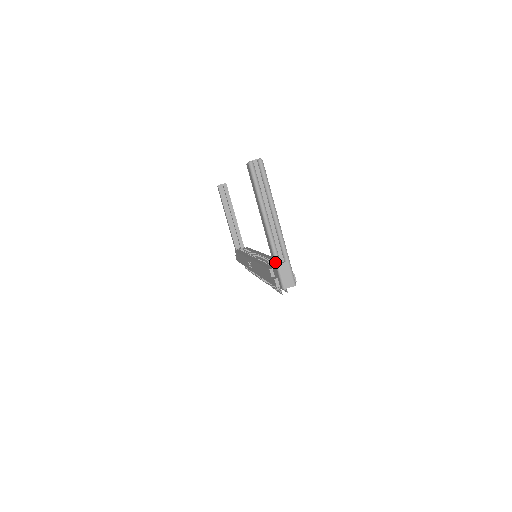
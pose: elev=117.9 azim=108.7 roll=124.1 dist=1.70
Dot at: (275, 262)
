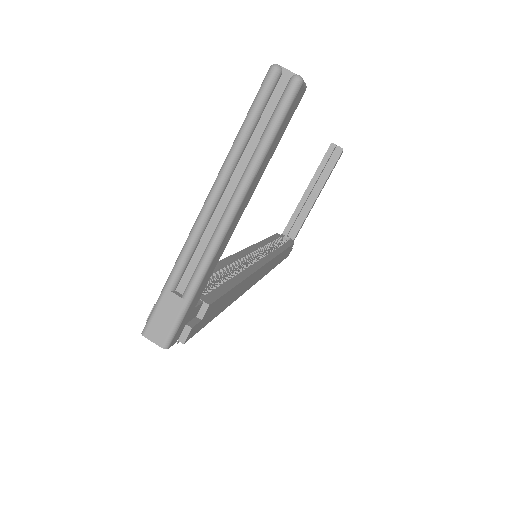
Dot at: occluded
